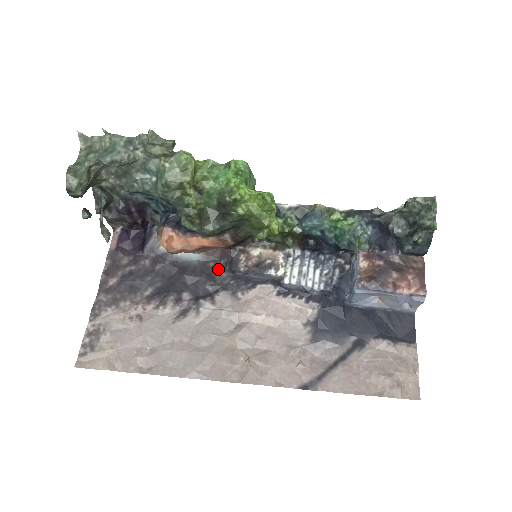
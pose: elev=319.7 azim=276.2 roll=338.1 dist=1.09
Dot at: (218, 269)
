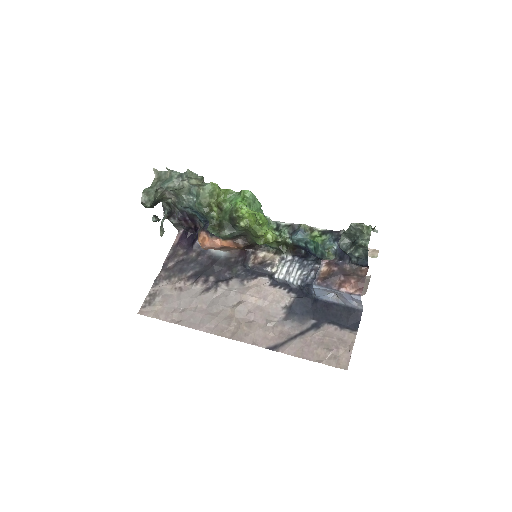
Dot at: (236, 263)
